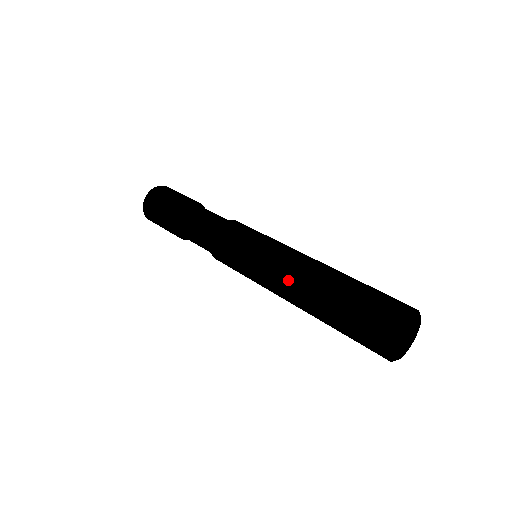
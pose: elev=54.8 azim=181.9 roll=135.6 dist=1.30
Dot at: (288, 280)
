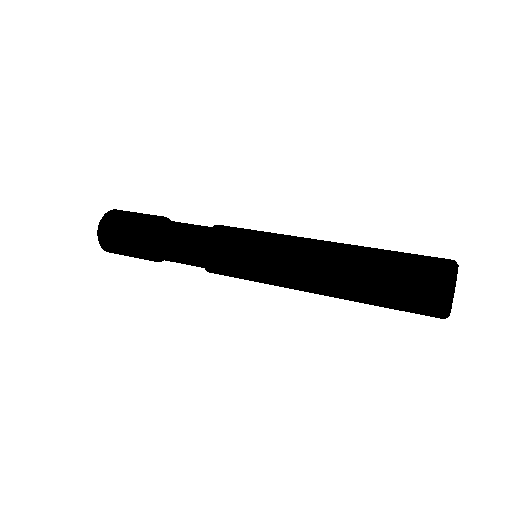
Dot at: (310, 281)
